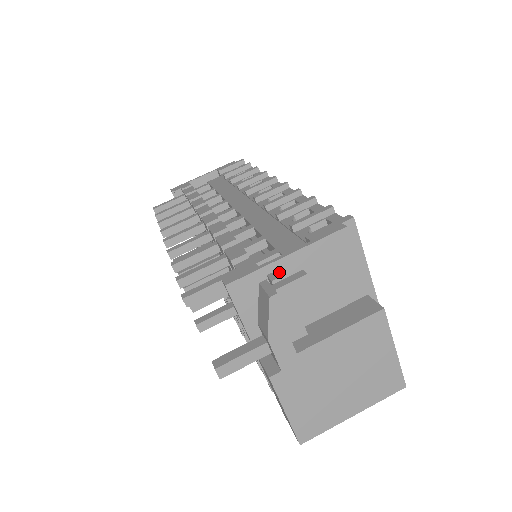
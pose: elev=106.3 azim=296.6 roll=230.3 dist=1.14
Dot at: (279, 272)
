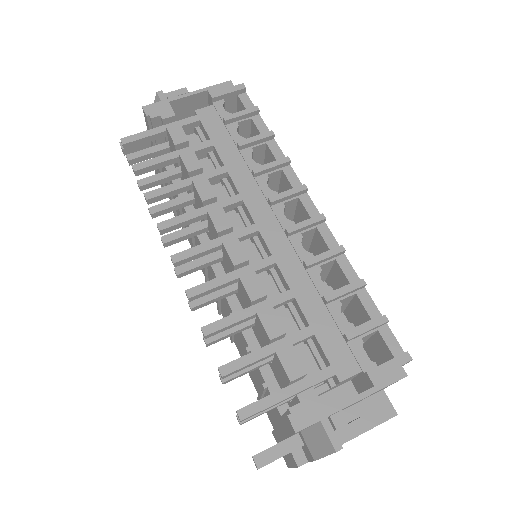
Dot at: (342, 417)
